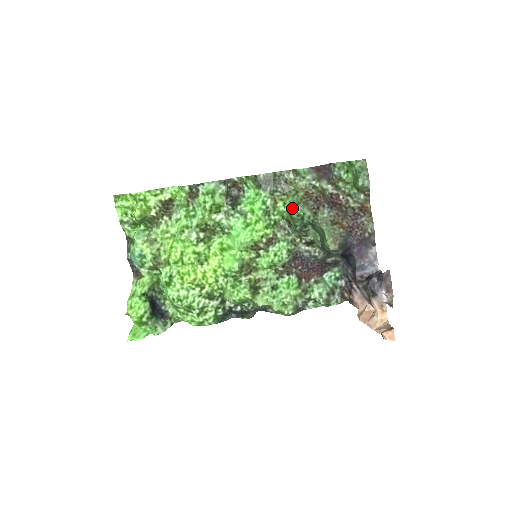
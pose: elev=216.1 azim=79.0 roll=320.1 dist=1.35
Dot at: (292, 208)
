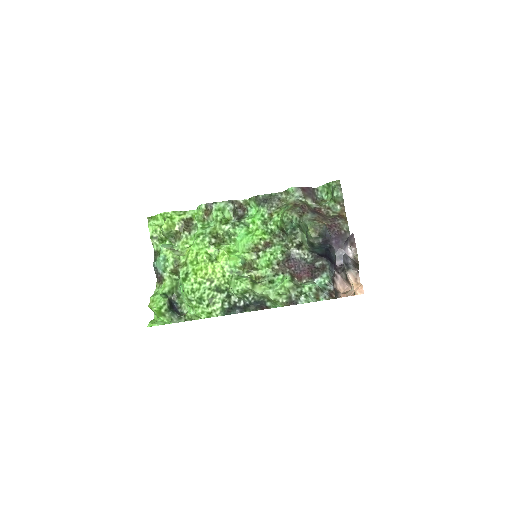
Dot at: (283, 214)
